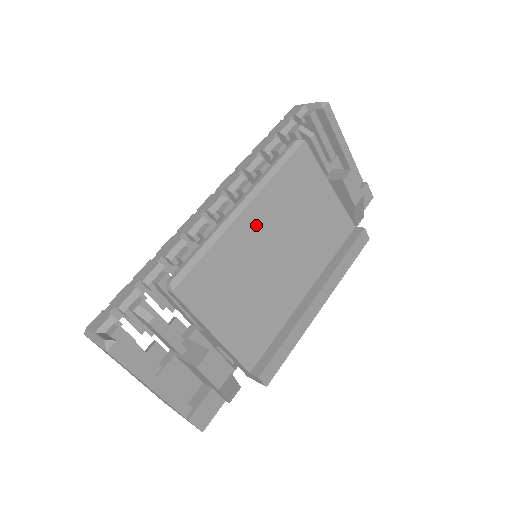
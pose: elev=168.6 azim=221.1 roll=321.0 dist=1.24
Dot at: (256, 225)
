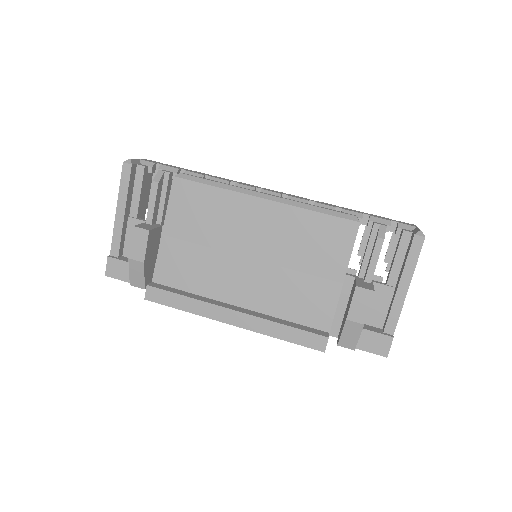
Dot at: (259, 217)
